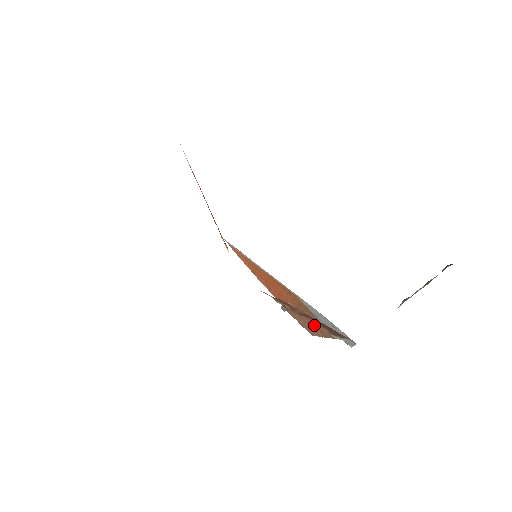
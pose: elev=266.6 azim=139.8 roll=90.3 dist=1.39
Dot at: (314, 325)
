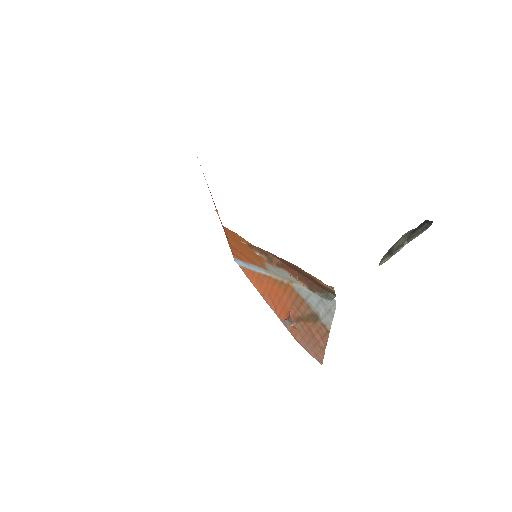
Dot at: (314, 329)
